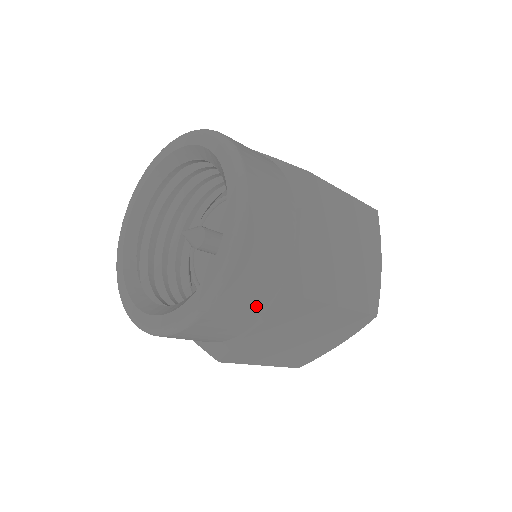
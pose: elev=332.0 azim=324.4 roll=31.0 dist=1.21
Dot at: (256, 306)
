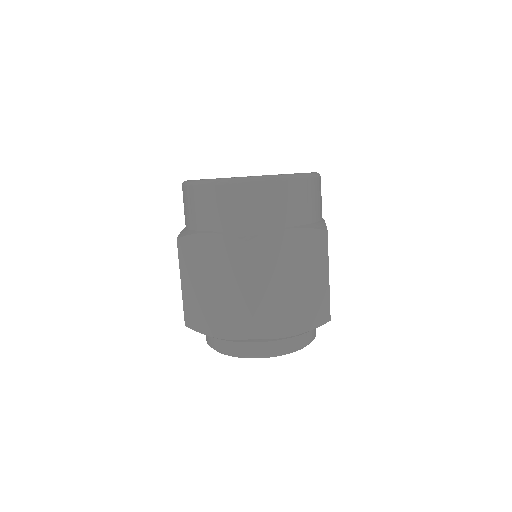
Dot at: (228, 219)
